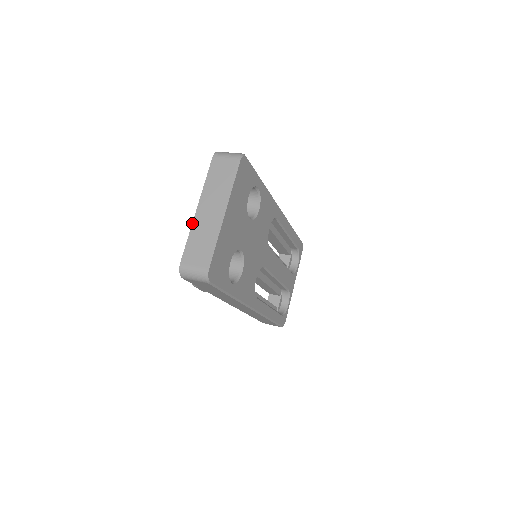
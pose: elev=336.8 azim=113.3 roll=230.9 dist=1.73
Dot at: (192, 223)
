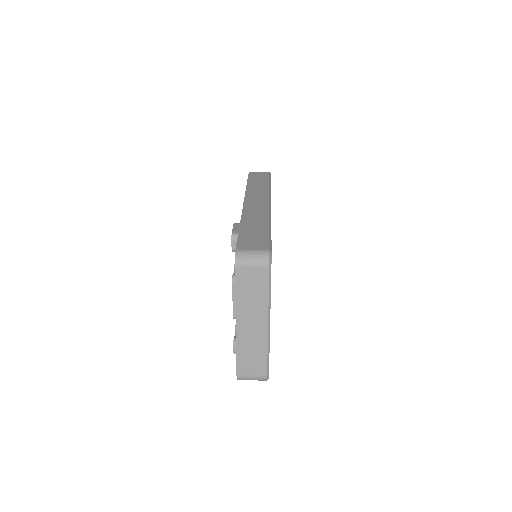
Dot at: (236, 339)
